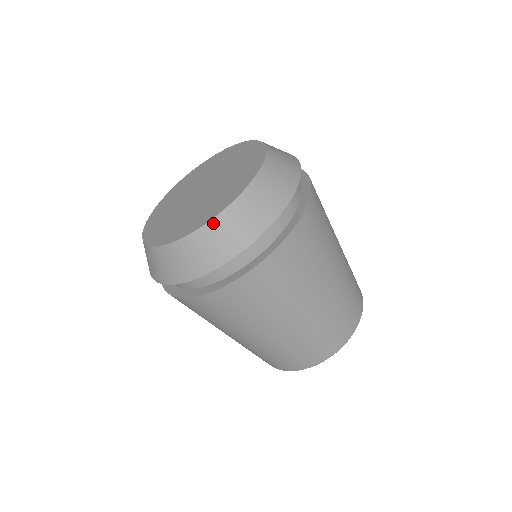
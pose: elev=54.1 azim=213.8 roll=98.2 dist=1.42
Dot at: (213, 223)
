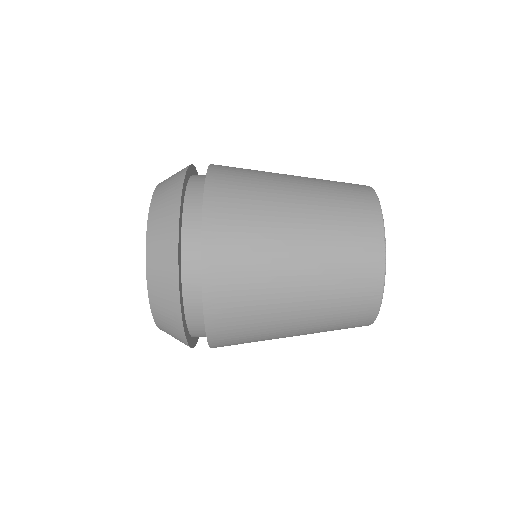
Dot at: (150, 291)
